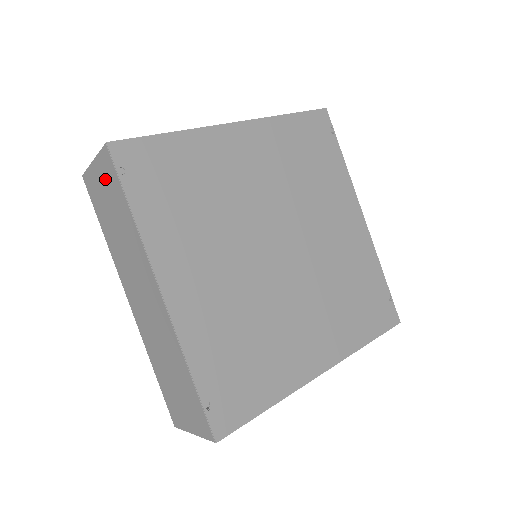
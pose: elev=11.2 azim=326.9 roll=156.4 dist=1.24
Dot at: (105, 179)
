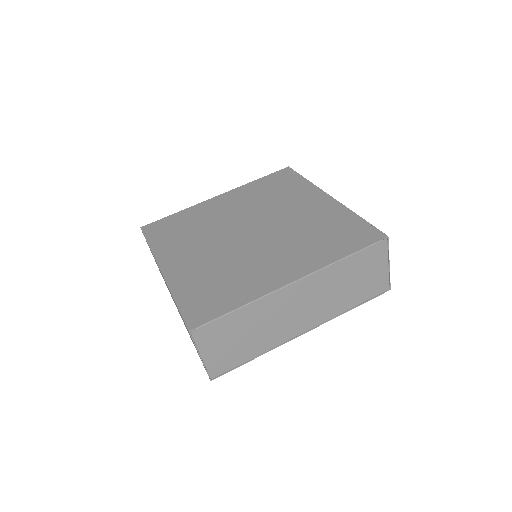
Dot at: occluded
